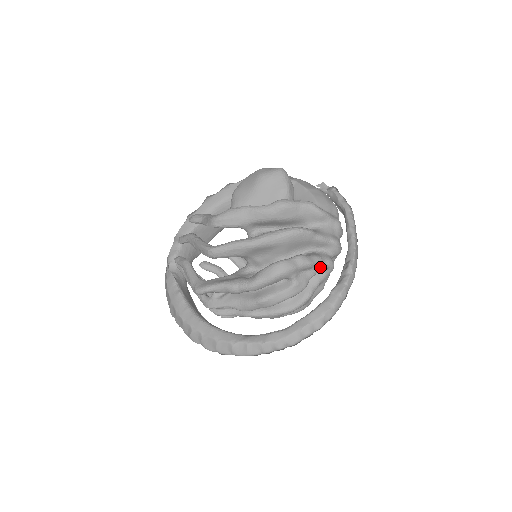
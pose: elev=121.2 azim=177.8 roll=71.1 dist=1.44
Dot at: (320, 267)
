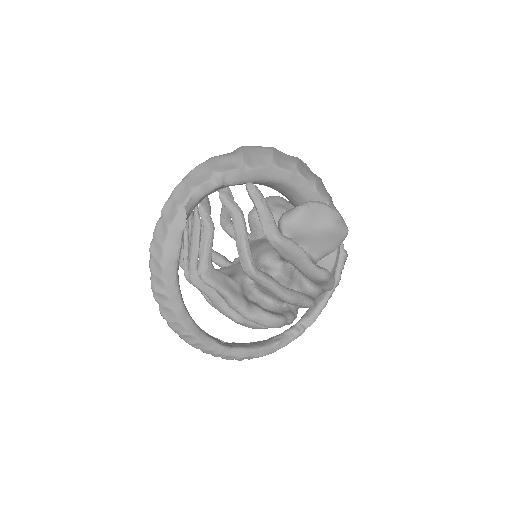
Dot at: occluded
